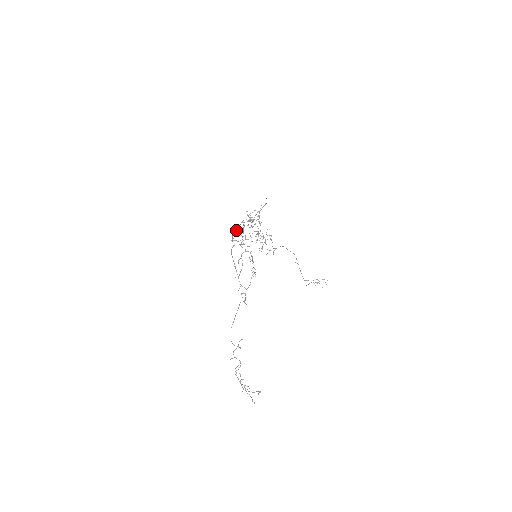
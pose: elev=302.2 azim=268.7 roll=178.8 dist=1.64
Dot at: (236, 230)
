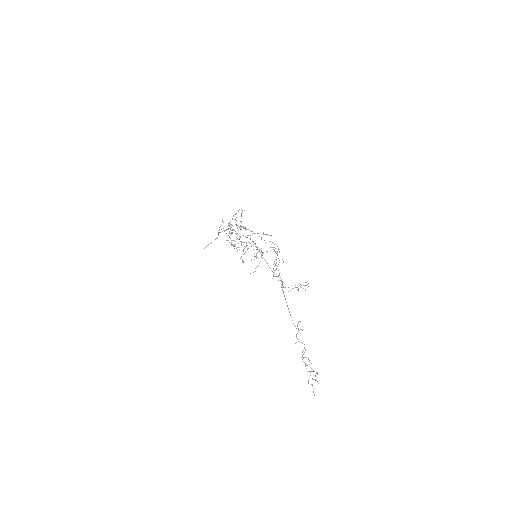
Dot at: occluded
